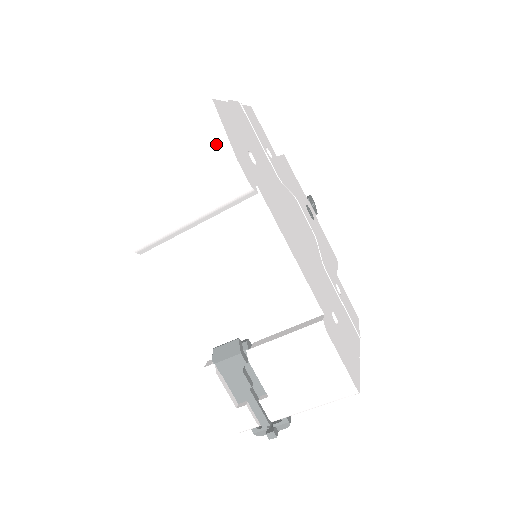
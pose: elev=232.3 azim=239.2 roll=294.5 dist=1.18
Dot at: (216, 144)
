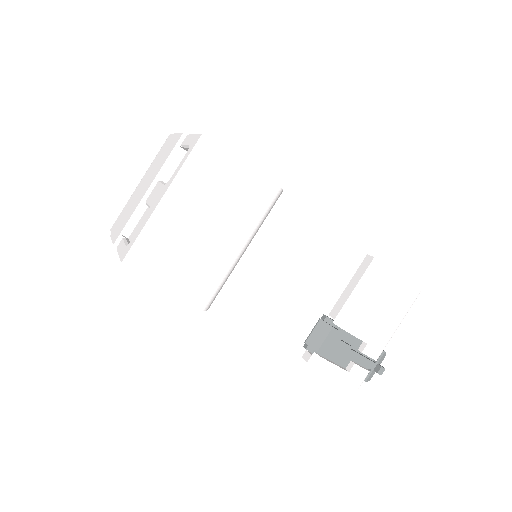
Dot at: (232, 170)
